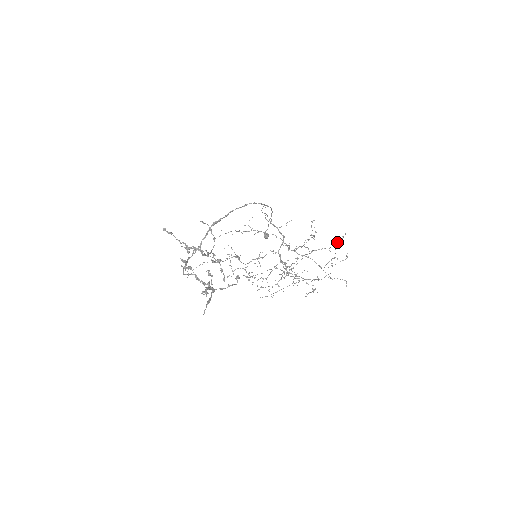
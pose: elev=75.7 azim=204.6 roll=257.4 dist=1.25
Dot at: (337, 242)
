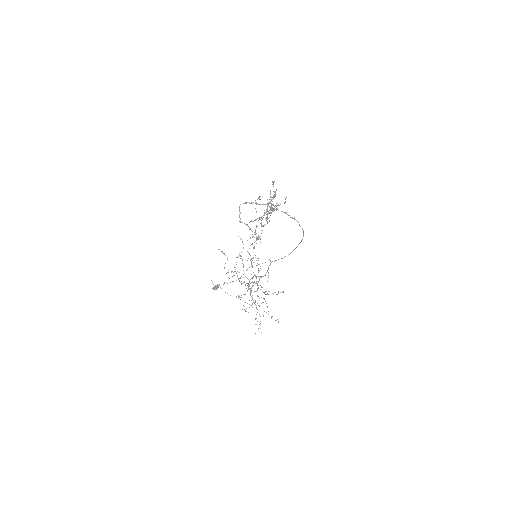
Dot at: occluded
